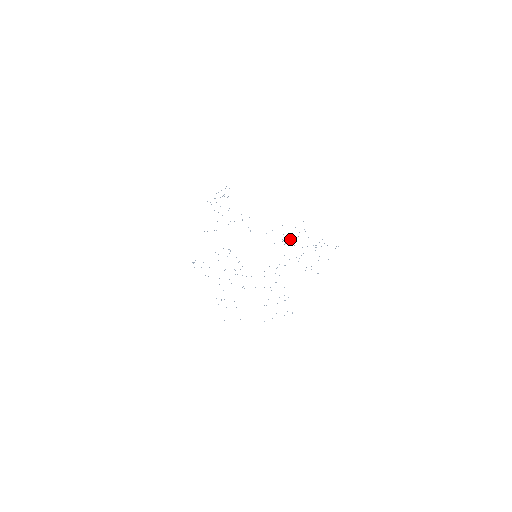
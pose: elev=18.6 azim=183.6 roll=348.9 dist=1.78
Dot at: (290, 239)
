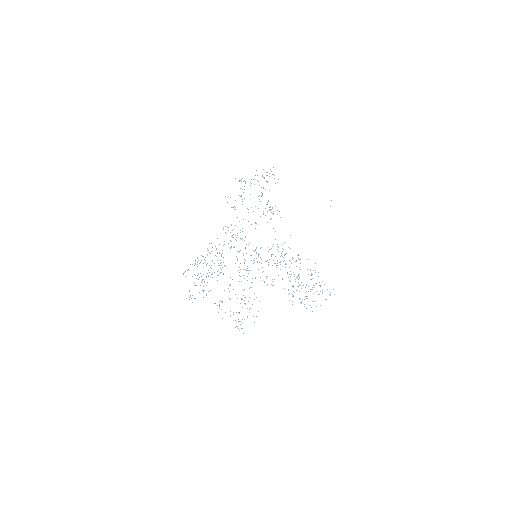
Dot at: occluded
